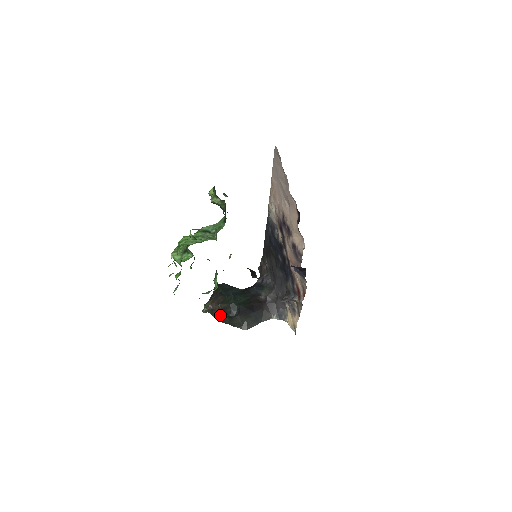
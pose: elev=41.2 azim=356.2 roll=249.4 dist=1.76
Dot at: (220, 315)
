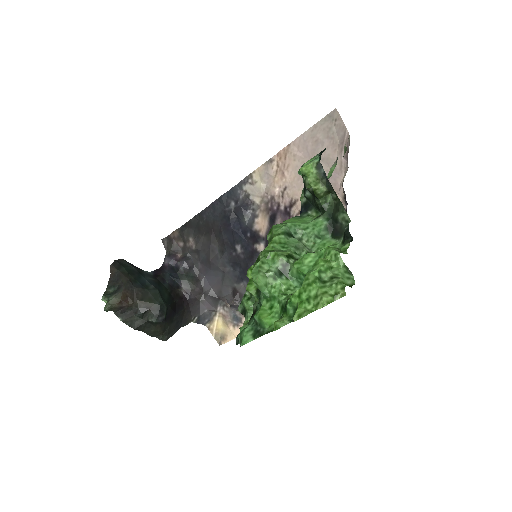
Dot at: (133, 317)
